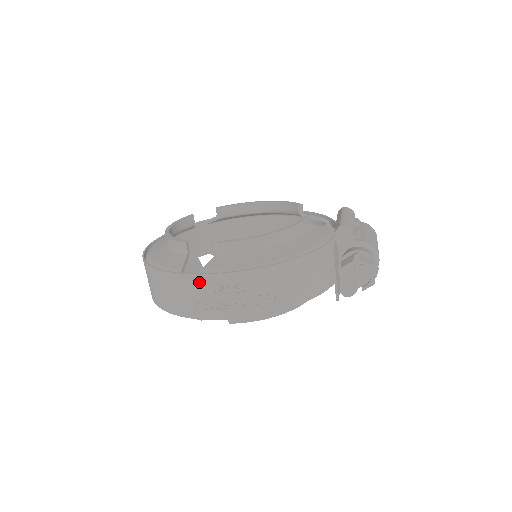
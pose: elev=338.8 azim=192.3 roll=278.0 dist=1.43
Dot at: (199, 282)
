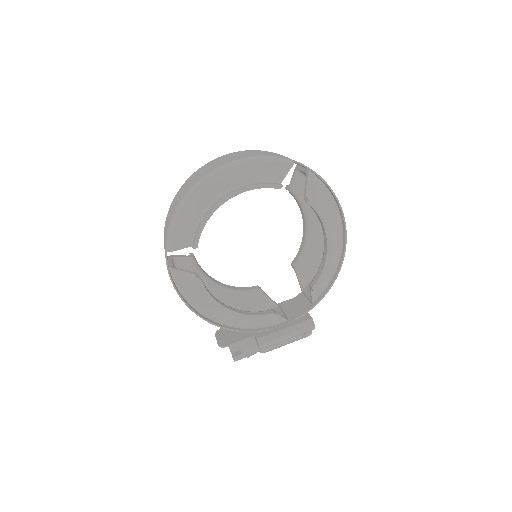
Dot at: occluded
